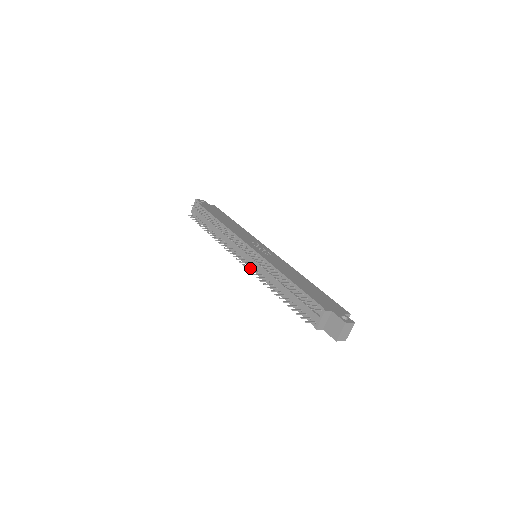
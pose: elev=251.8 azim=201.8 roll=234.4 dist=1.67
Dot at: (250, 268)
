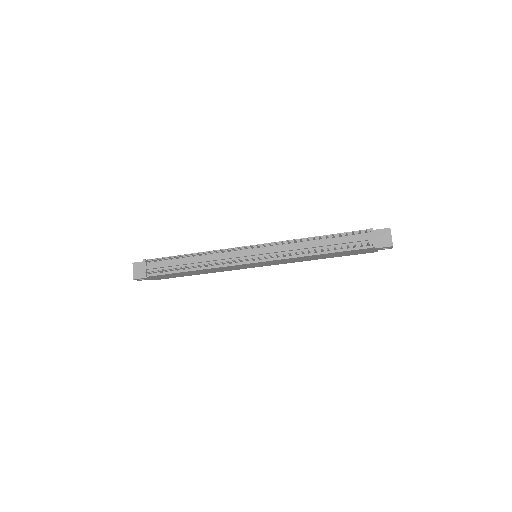
Dot at: (271, 256)
